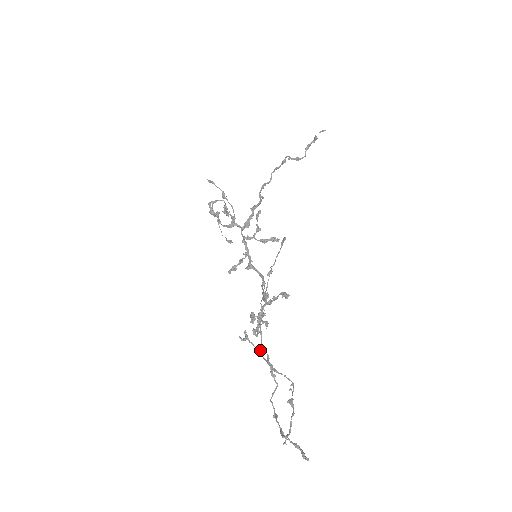
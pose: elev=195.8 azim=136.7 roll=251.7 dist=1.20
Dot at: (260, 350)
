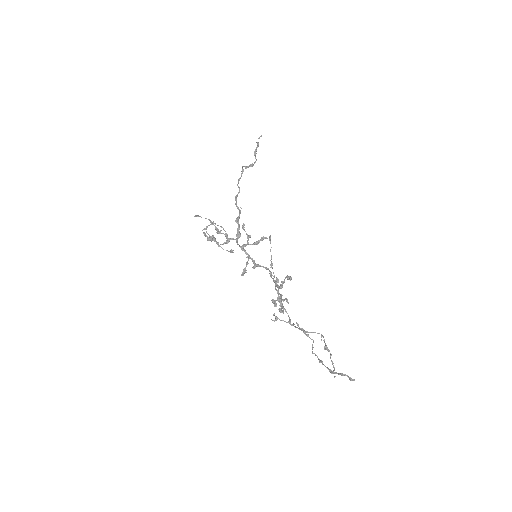
Dot at: (290, 322)
